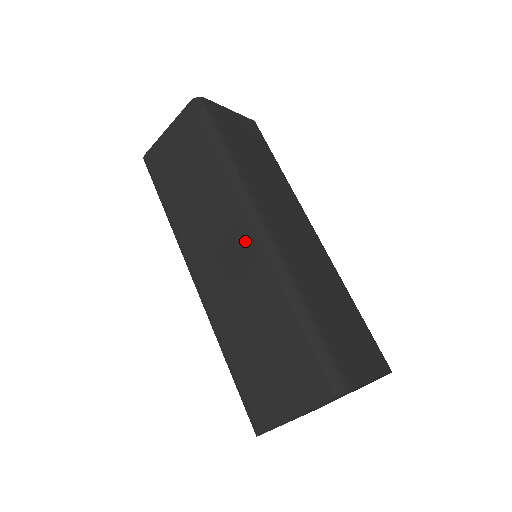
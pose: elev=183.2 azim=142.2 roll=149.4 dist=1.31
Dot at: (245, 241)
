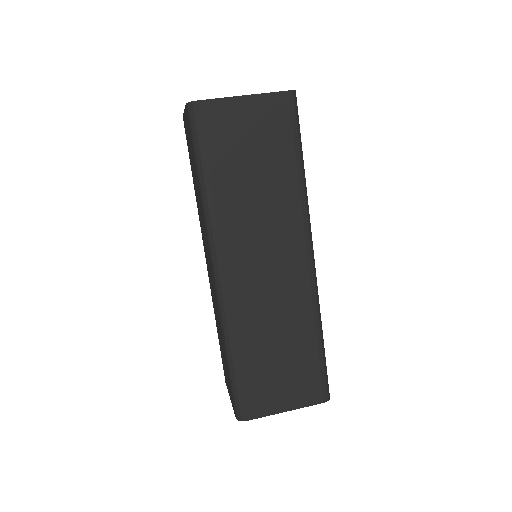
Dot at: (212, 275)
